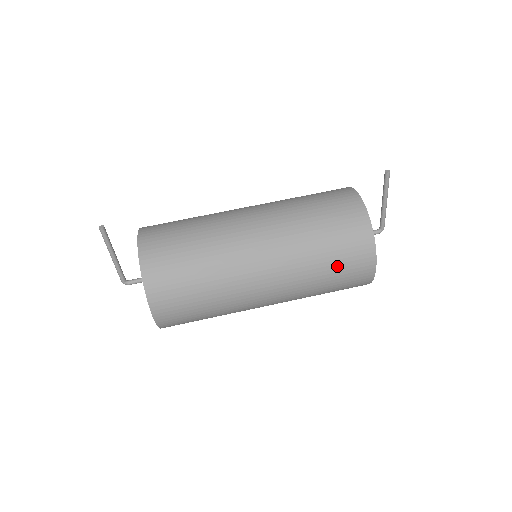
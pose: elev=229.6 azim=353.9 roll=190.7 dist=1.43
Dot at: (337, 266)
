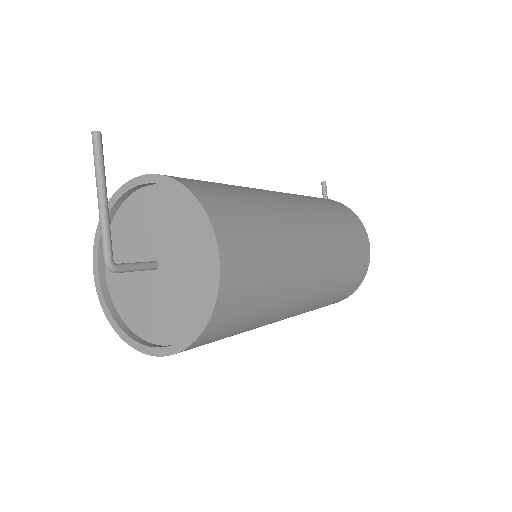
Dot at: (351, 235)
